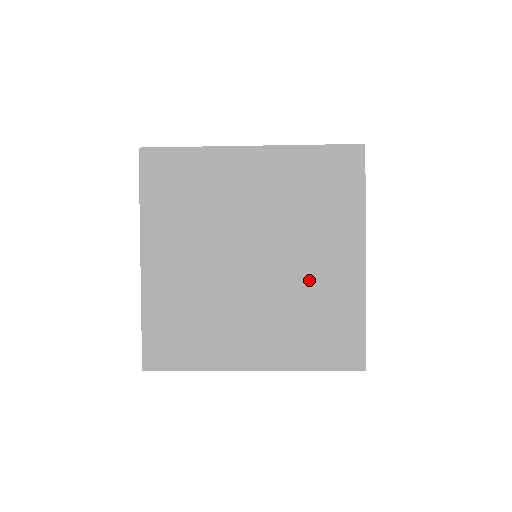
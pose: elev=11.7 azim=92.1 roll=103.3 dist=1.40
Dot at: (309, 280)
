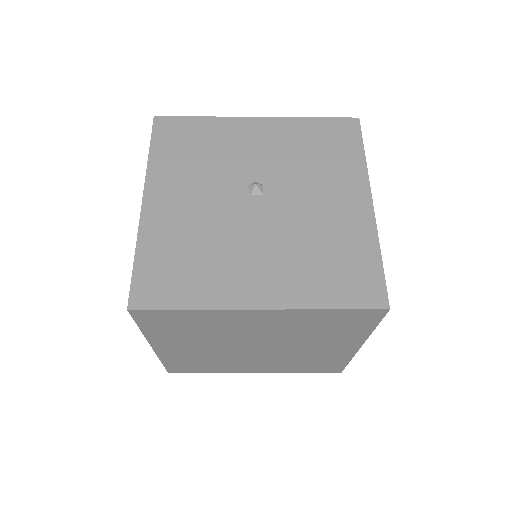
Dot at: (307, 353)
